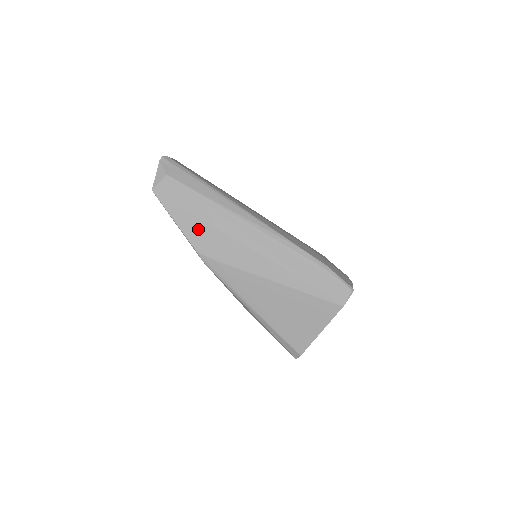
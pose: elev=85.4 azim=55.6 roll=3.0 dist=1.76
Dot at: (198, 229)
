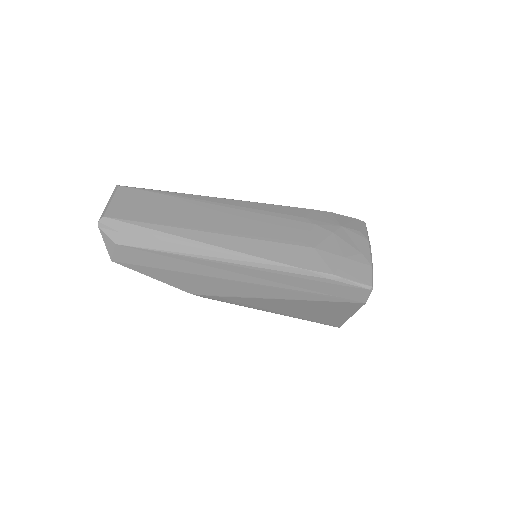
Dot at: (179, 279)
